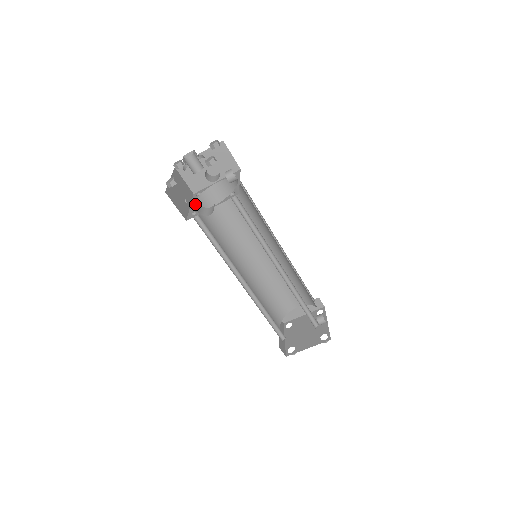
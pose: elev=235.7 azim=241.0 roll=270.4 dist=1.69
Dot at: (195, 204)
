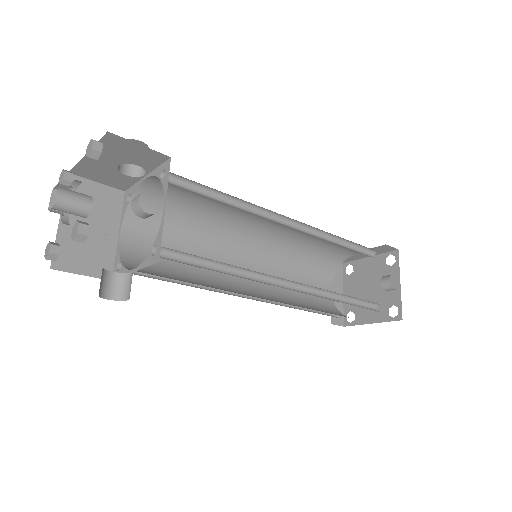
Dot at: (127, 222)
